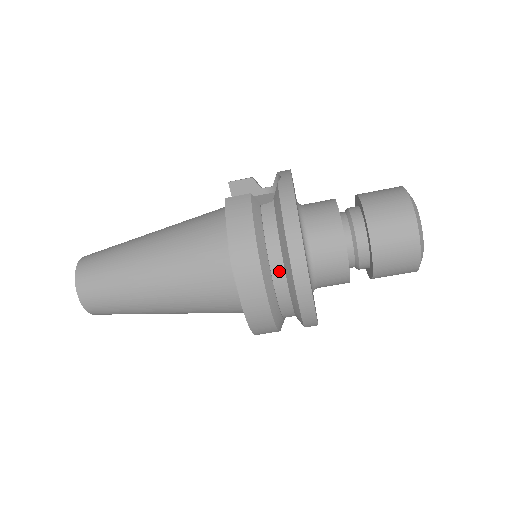
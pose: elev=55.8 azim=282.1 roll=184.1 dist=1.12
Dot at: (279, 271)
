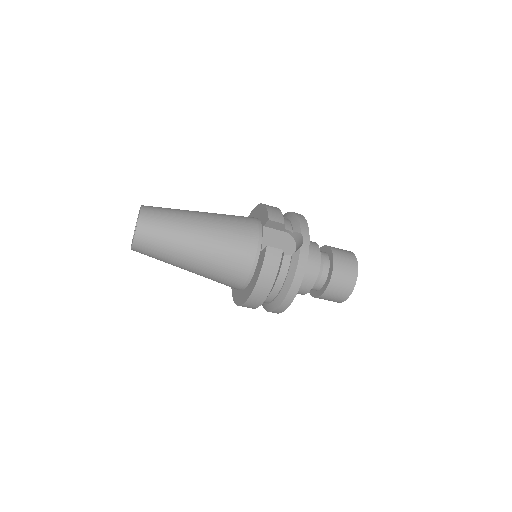
Dot at: (273, 295)
